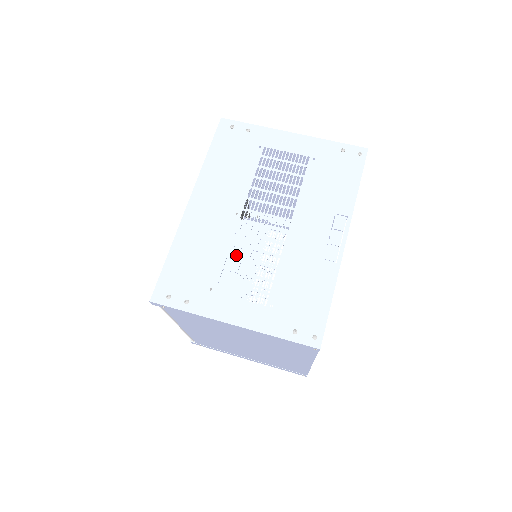
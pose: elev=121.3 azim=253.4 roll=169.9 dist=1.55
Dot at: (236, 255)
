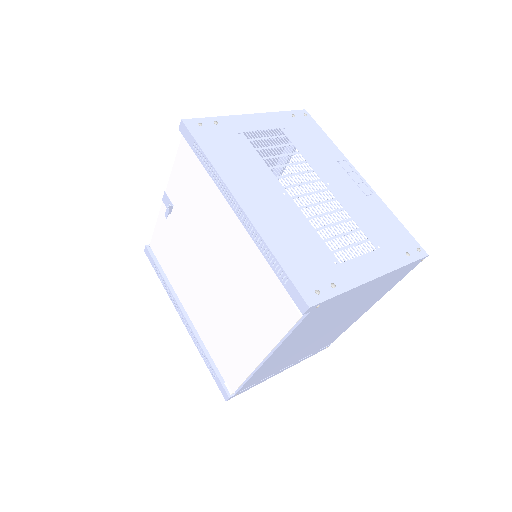
Dot at: occluded
